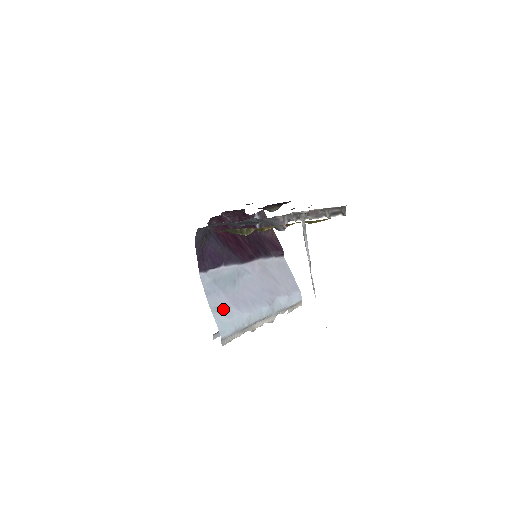
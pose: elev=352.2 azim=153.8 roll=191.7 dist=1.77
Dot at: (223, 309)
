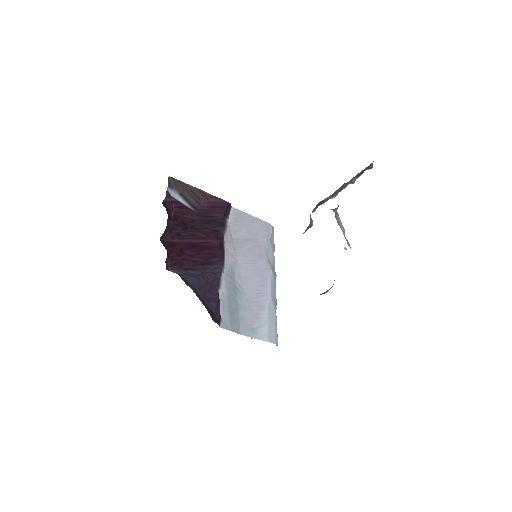
Dot at: (256, 323)
